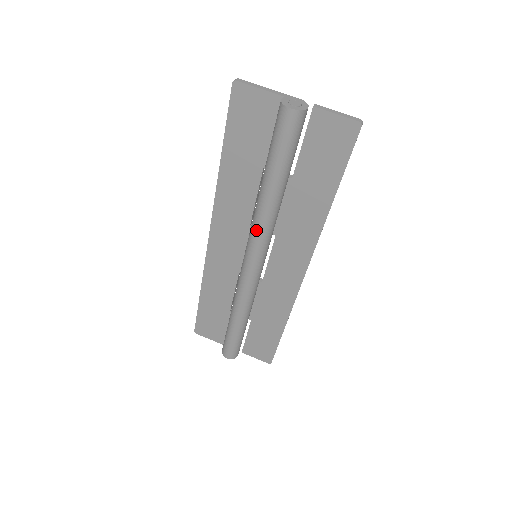
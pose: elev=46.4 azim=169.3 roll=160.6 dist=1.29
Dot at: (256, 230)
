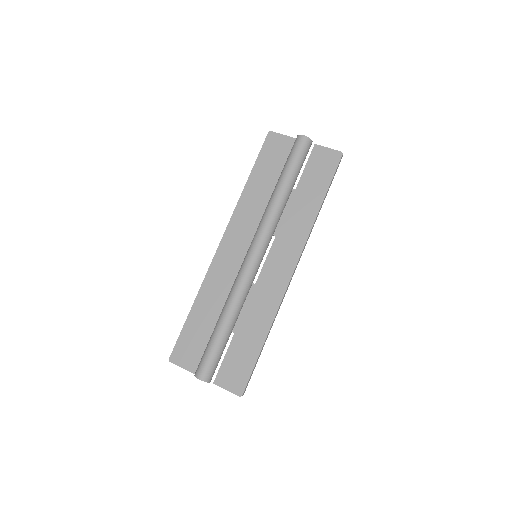
Dot at: (265, 220)
